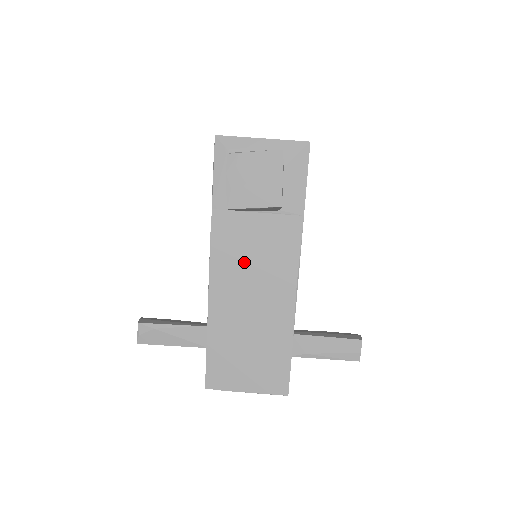
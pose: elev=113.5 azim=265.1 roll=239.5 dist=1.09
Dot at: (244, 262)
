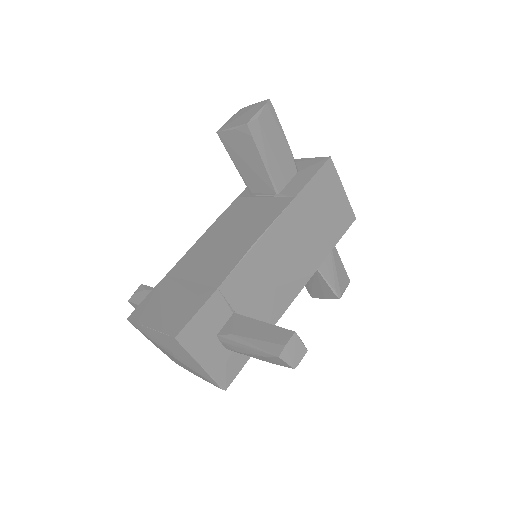
Dot at: (231, 227)
